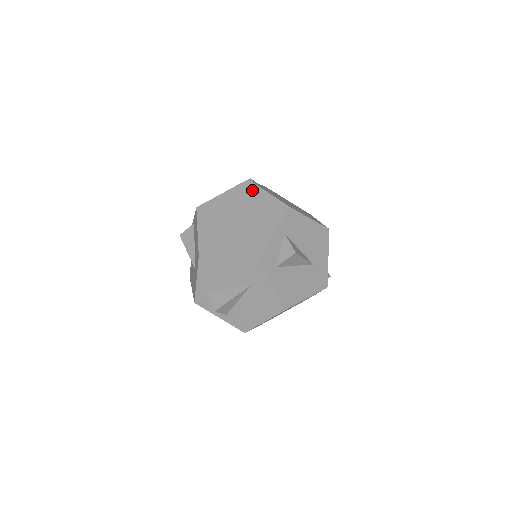
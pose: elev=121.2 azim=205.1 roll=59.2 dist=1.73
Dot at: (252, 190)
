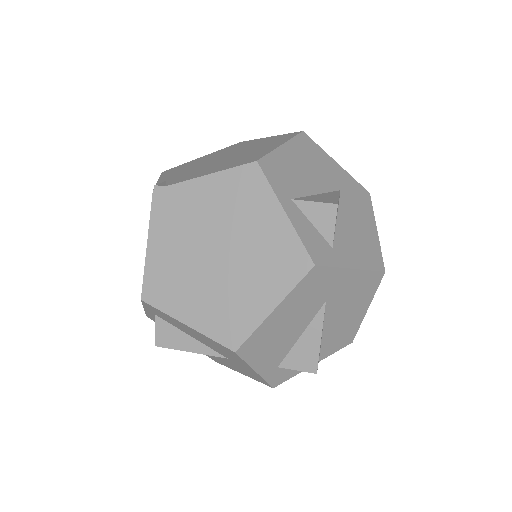
Dot at: (178, 197)
